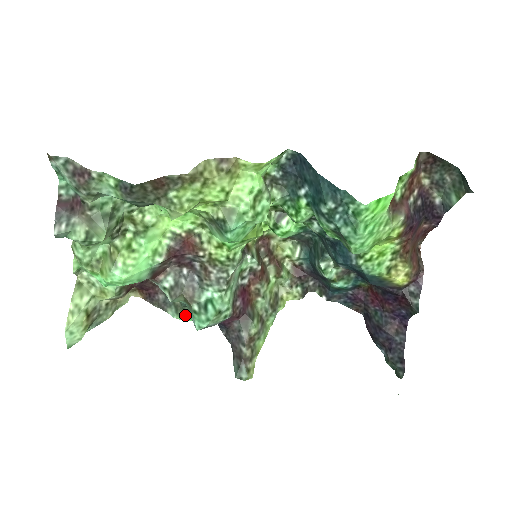
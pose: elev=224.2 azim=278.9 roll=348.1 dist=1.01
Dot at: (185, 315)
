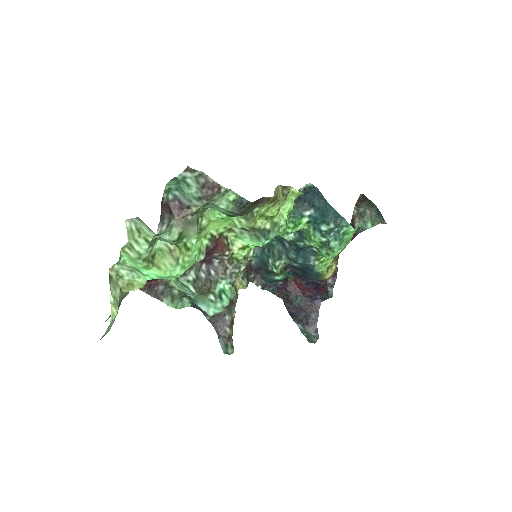
Dot at: (180, 304)
